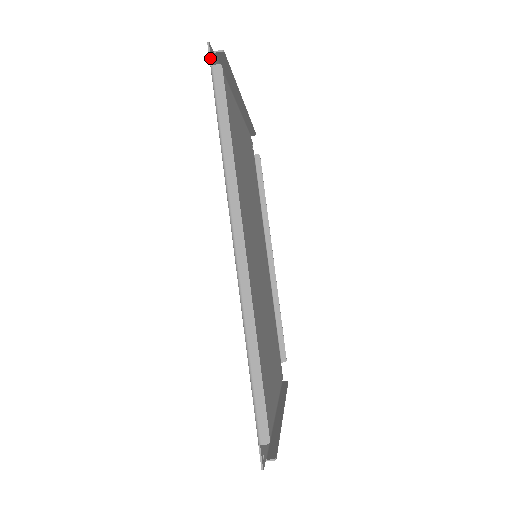
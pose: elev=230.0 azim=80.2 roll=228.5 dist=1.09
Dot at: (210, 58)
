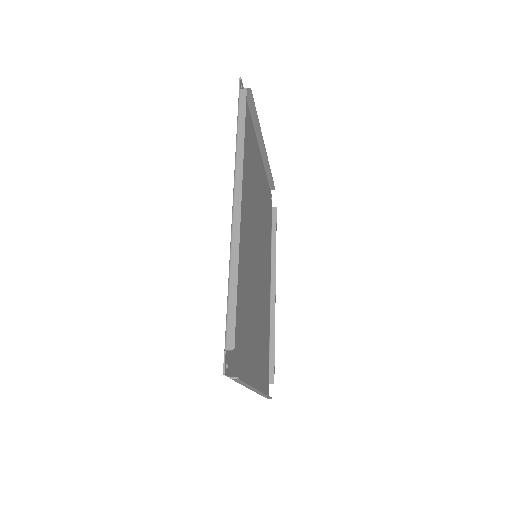
Dot at: (240, 86)
